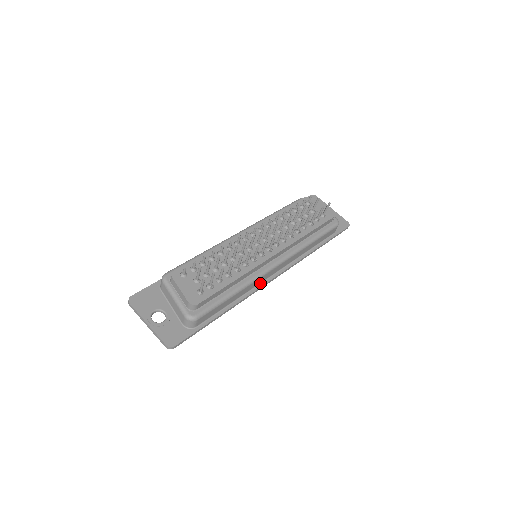
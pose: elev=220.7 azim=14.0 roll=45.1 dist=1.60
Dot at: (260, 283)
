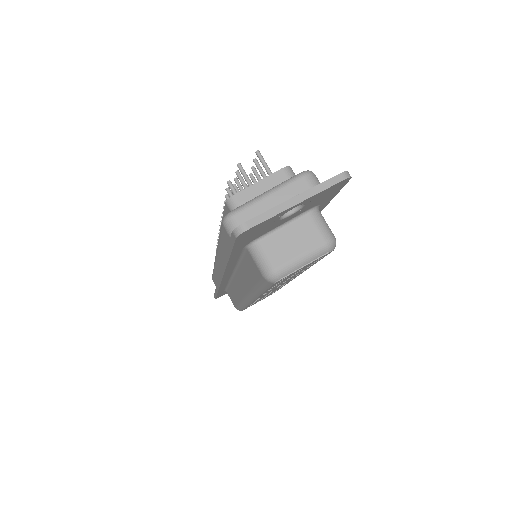
Dot at: occluded
